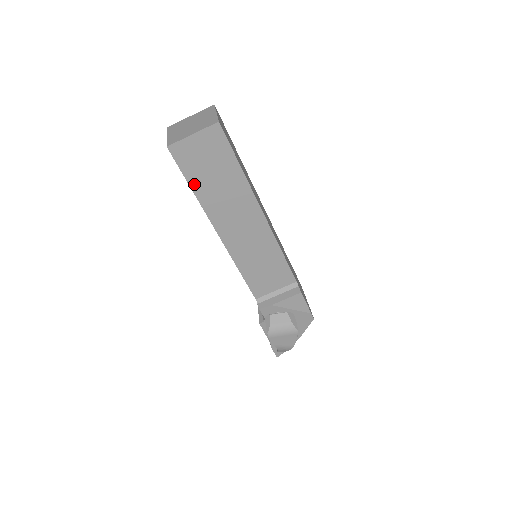
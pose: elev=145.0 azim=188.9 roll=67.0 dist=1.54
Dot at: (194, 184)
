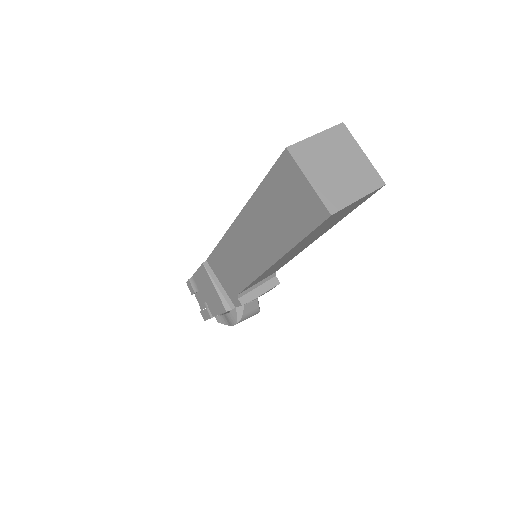
Dot at: (307, 237)
